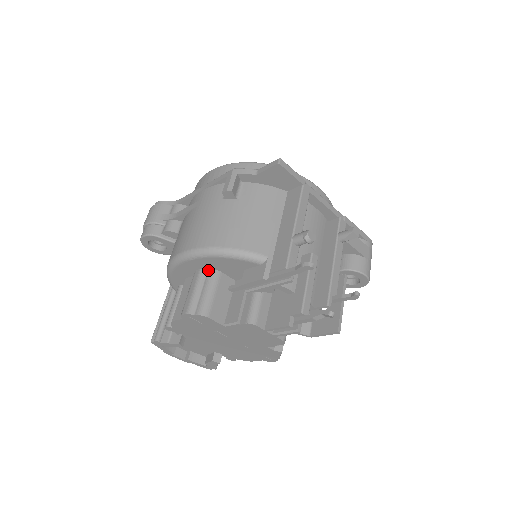
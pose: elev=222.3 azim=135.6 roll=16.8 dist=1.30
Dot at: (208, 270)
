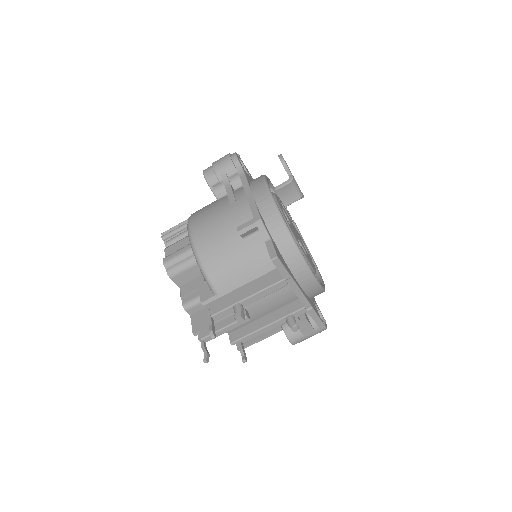
Dot at: occluded
